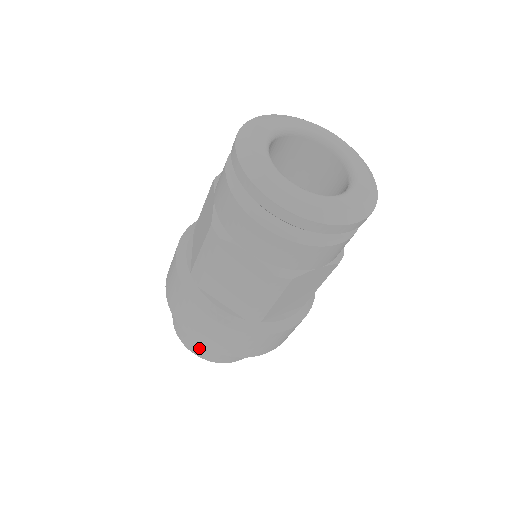
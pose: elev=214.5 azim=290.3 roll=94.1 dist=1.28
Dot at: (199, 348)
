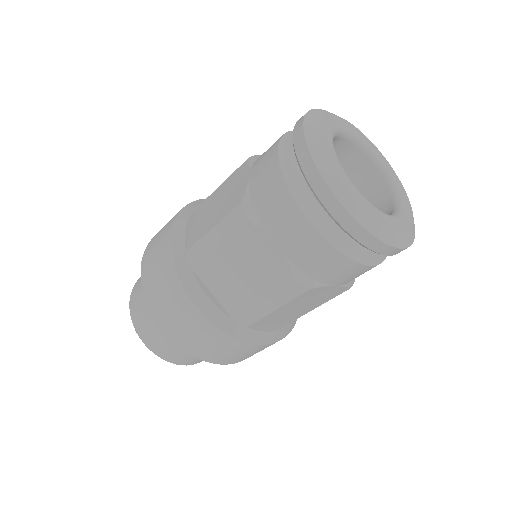
Dot at: (154, 339)
